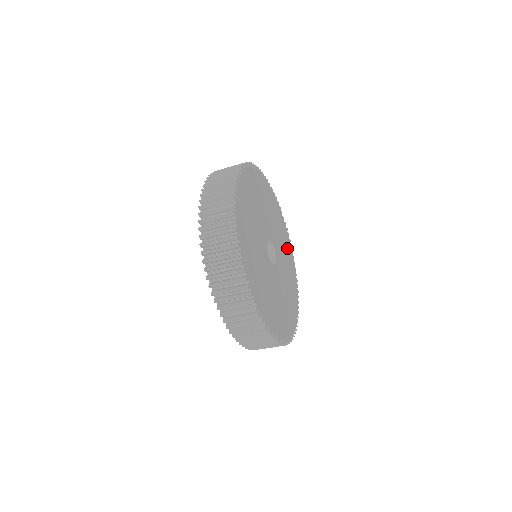
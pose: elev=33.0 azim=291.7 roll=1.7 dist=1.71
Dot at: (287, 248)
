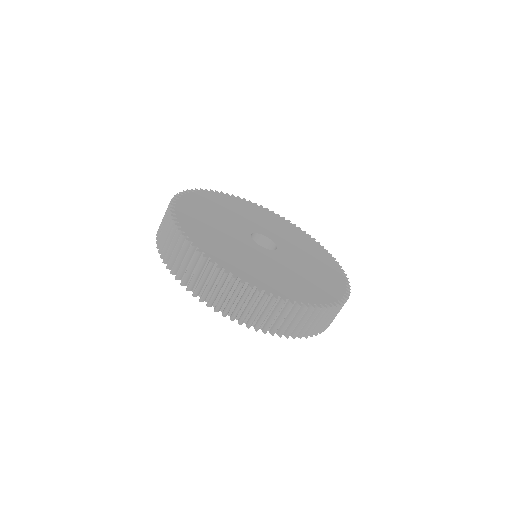
Dot at: (316, 252)
